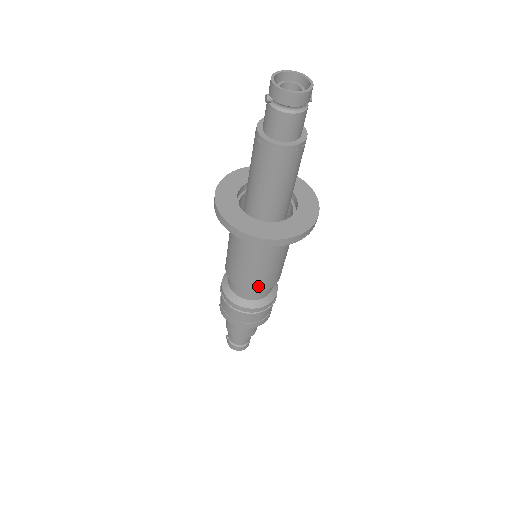
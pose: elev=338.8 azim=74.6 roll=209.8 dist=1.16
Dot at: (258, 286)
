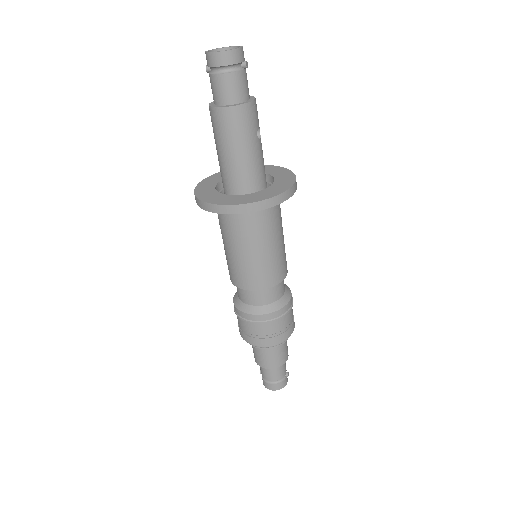
Dot at: (247, 282)
